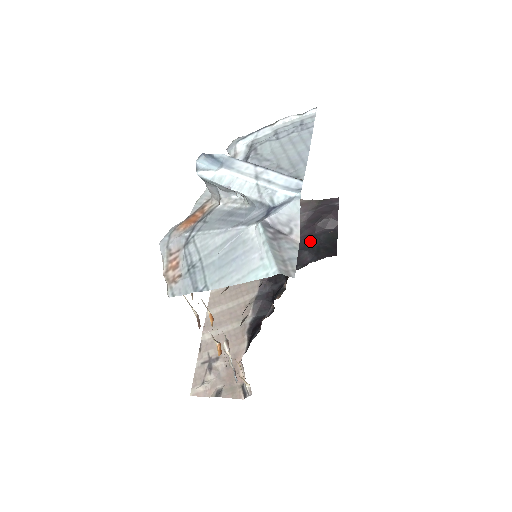
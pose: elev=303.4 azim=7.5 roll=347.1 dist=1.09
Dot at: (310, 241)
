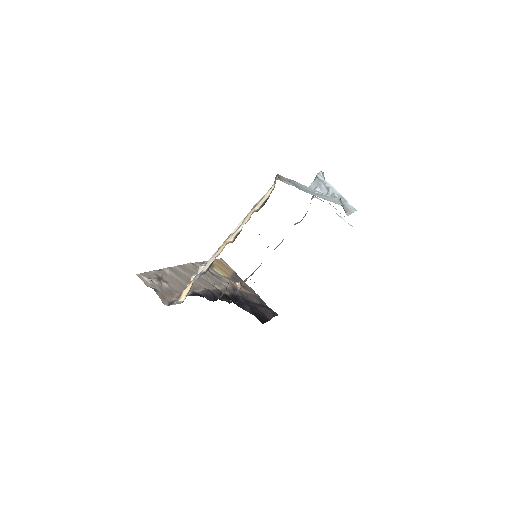
Dot at: (253, 307)
